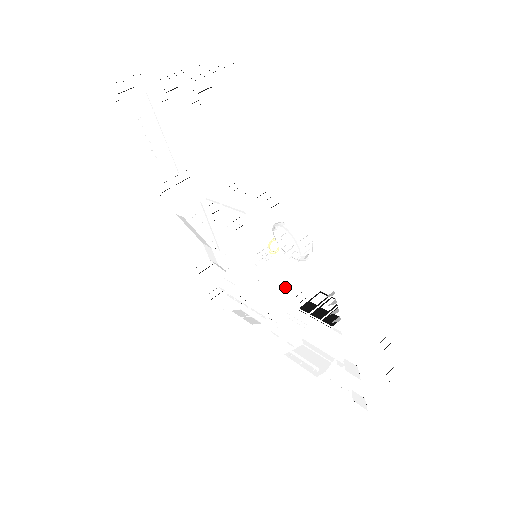
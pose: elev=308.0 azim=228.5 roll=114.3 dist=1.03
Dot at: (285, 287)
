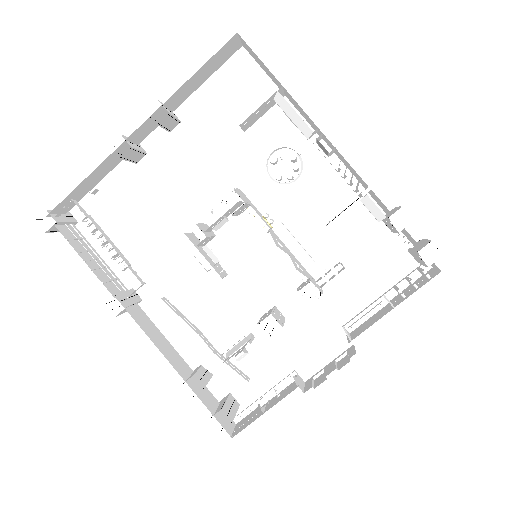
Dot at: (300, 245)
